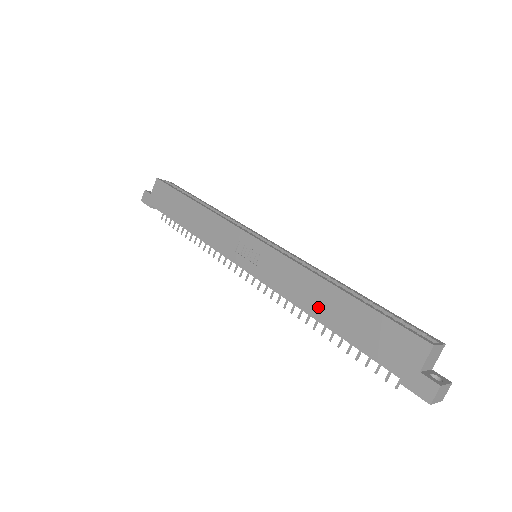
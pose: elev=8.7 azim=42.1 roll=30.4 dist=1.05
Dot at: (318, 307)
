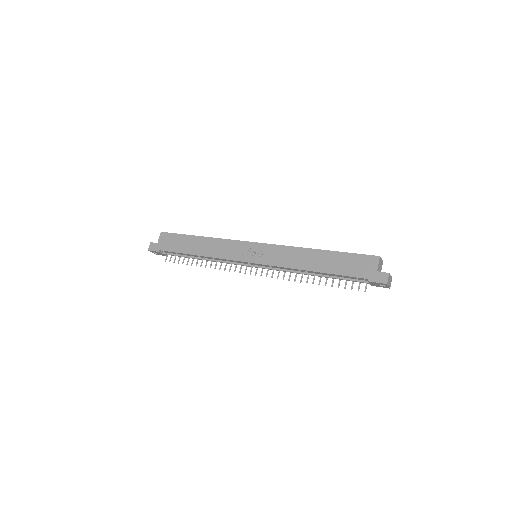
Dot at: (310, 264)
